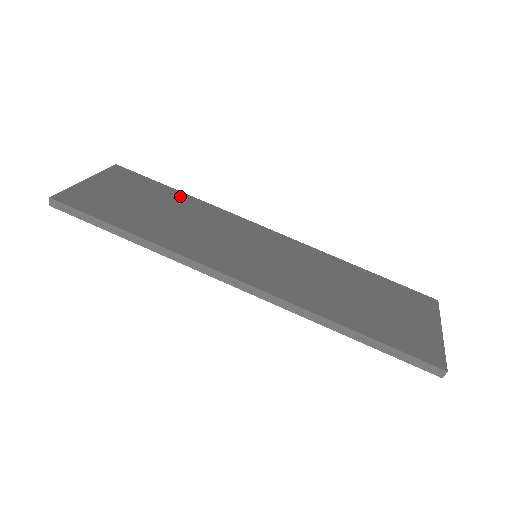
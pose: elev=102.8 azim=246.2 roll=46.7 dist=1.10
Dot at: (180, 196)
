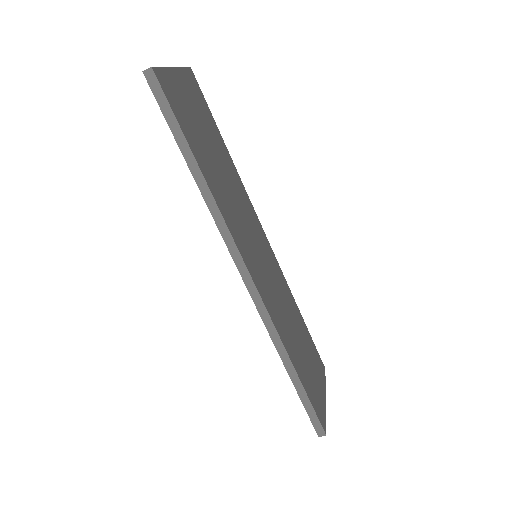
Dot at: (225, 149)
